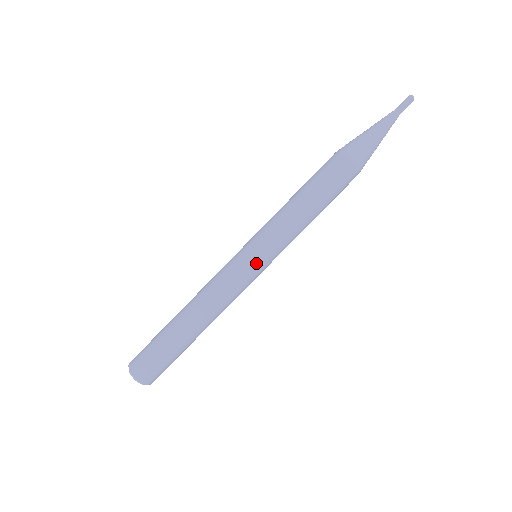
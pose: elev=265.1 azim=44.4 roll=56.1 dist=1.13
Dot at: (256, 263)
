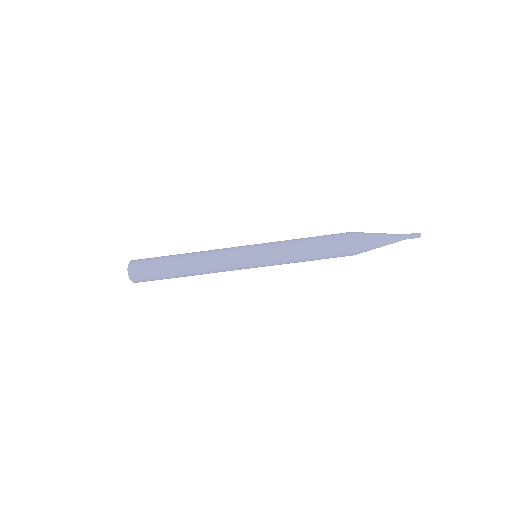
Dot at: (253, 264)
